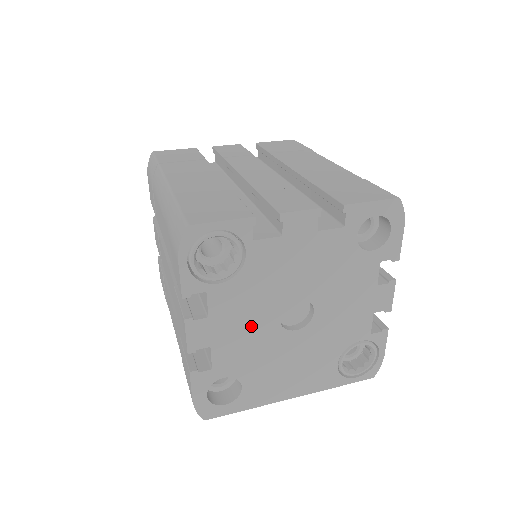
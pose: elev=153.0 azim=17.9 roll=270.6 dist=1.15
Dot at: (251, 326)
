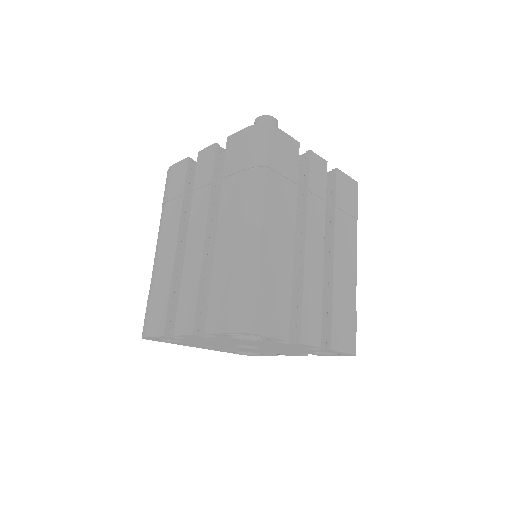
Dot at: (220, 342)
